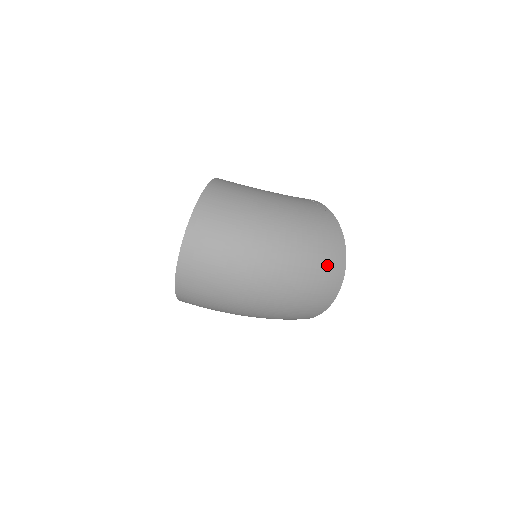
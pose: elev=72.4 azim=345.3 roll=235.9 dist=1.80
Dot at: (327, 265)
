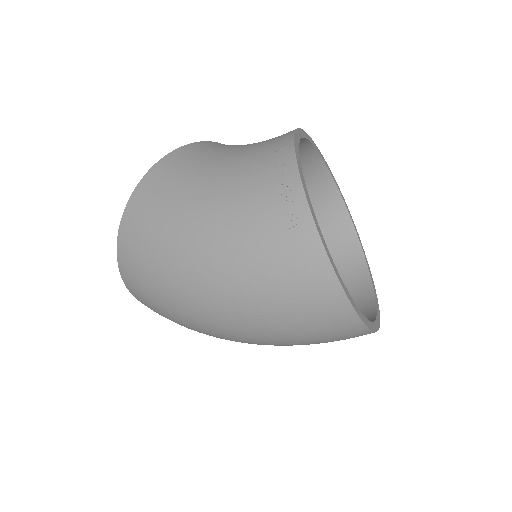
Dot at: (314, 327)
